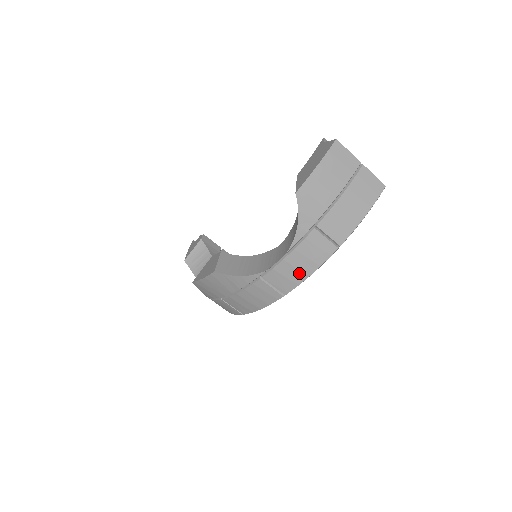
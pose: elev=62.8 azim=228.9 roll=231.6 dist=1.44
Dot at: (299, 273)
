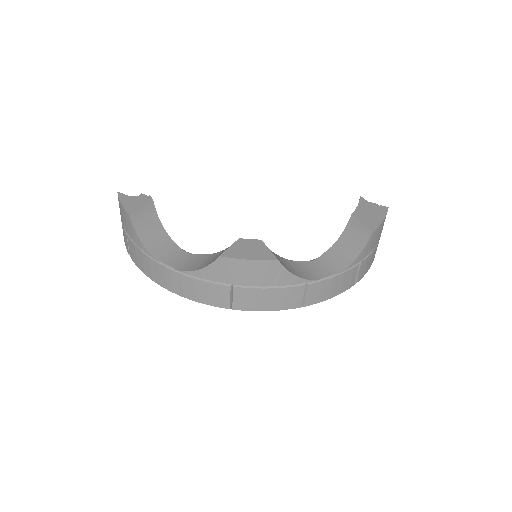
Dot at: (329, 293)
